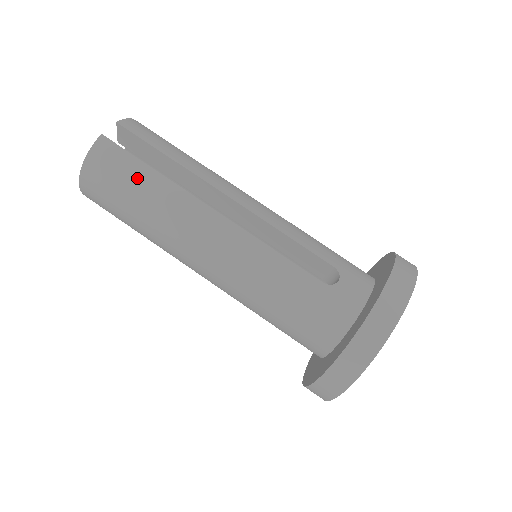
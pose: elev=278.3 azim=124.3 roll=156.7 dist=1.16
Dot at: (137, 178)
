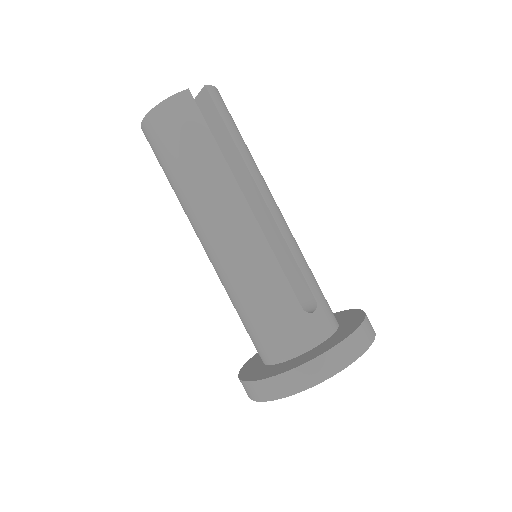
Dot at: (199, 142)
